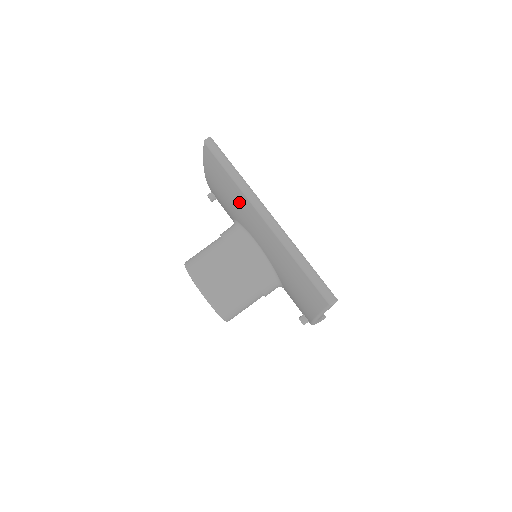
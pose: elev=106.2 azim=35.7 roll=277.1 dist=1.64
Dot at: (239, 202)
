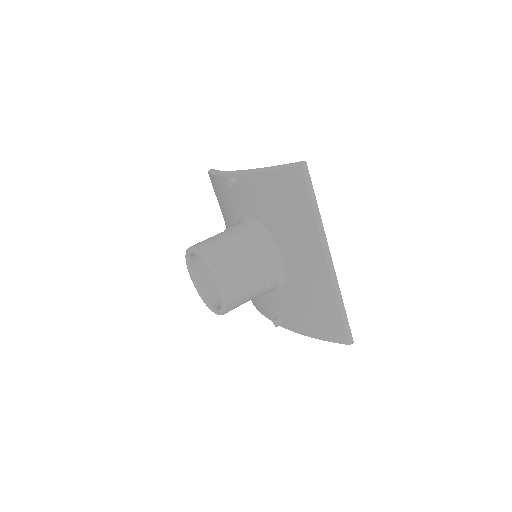
Dot at: (301, 230)
